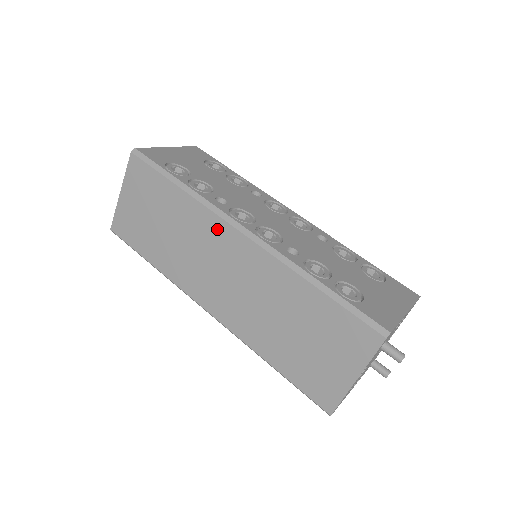
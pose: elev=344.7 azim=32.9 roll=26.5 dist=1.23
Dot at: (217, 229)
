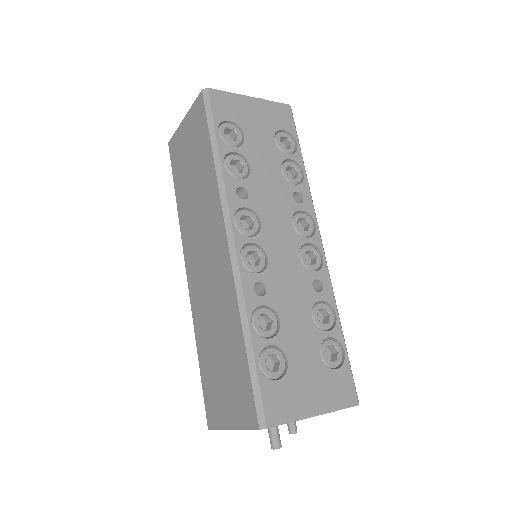
Dot at: (217, 220)
